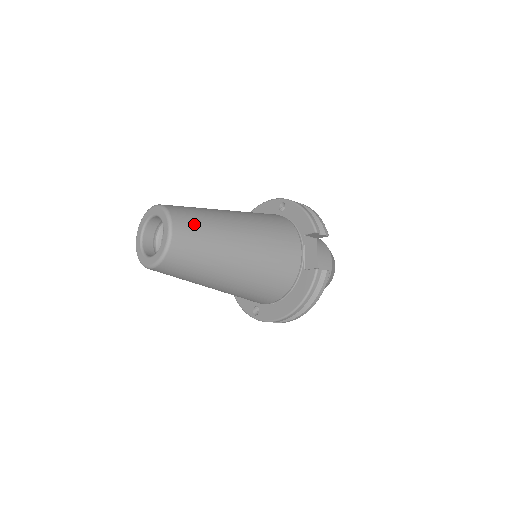
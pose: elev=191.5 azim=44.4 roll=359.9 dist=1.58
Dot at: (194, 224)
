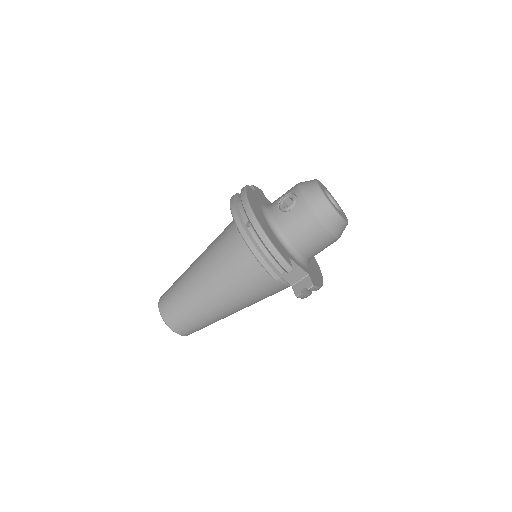
Dot at: (186, 323)
